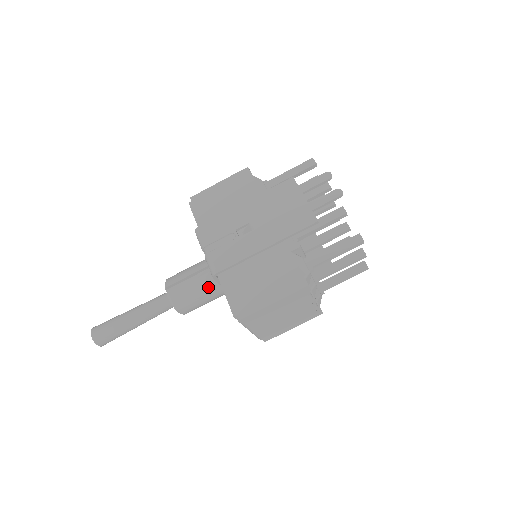
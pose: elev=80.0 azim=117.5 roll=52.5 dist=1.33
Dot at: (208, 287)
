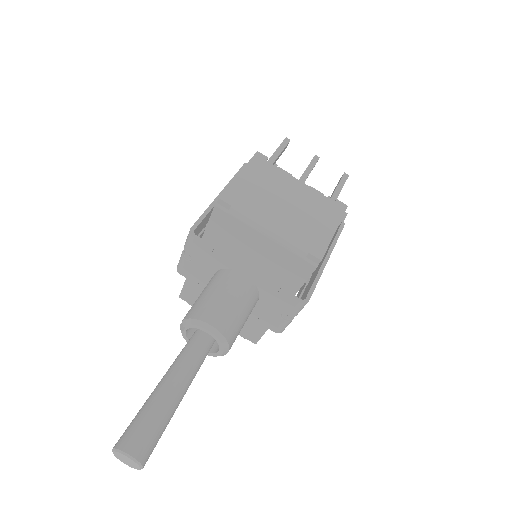
Dot at: (217, 282)
